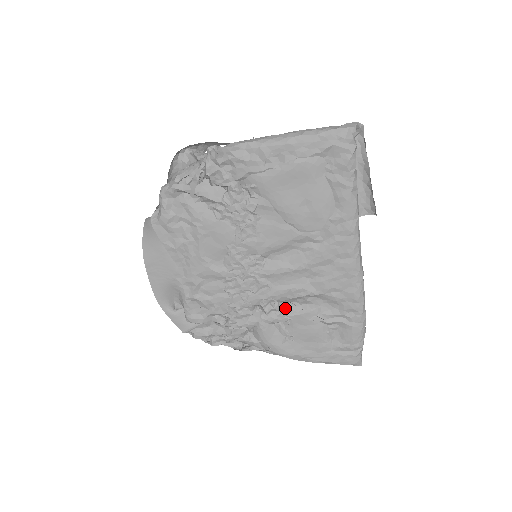
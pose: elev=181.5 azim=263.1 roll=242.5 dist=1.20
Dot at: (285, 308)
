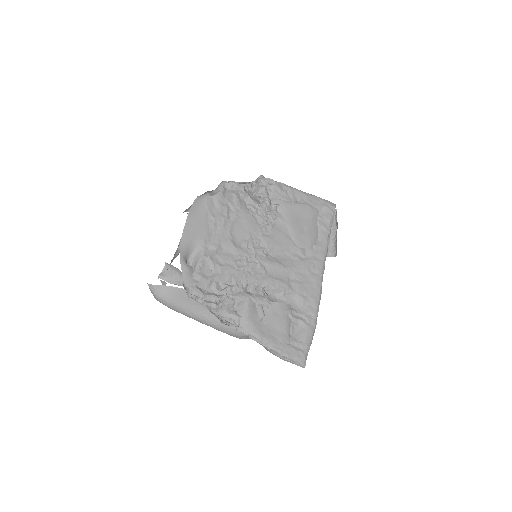
Dot at: (268, 296)
